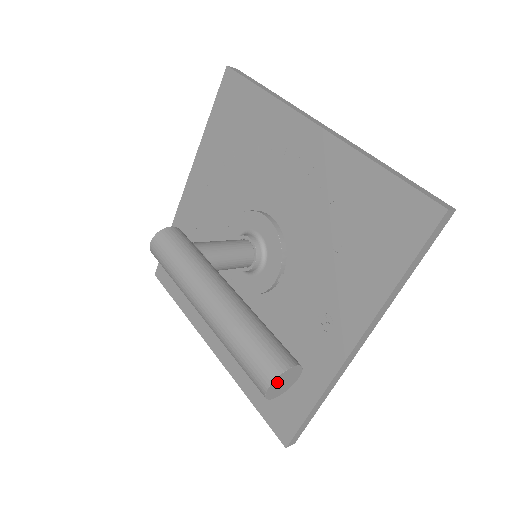
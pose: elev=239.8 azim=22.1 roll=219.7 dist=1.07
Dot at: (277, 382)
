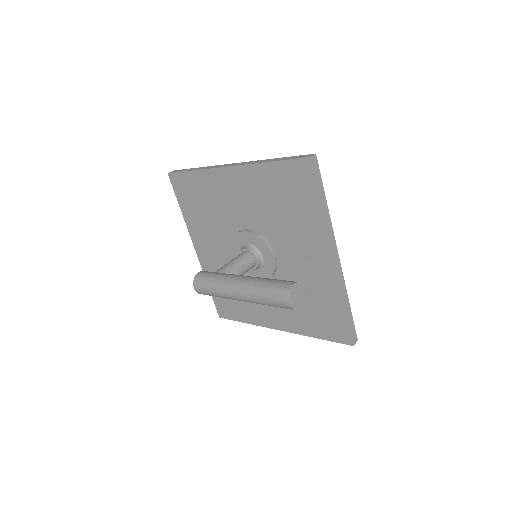
Dot at: (293, 297)
